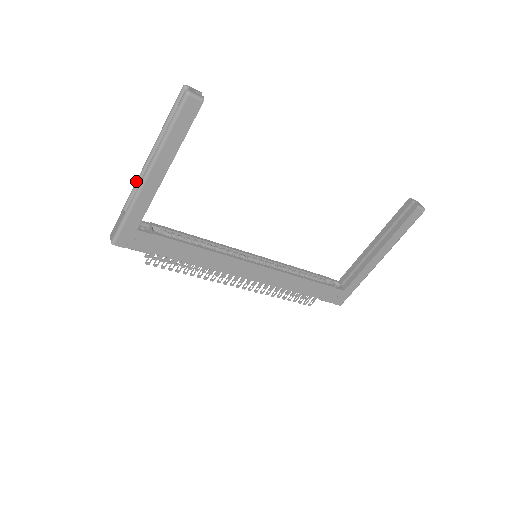
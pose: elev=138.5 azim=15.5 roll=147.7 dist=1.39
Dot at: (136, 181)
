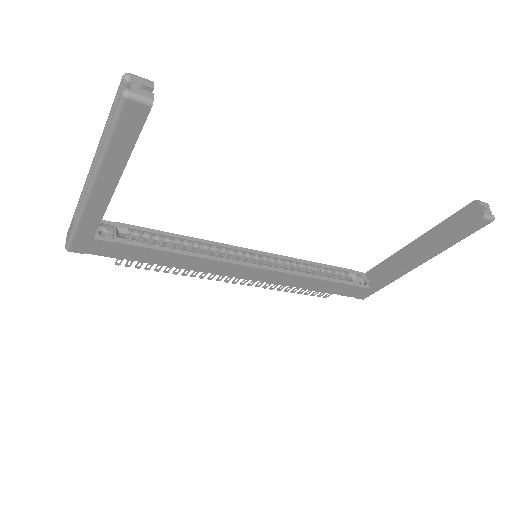
Dot at: occluded
